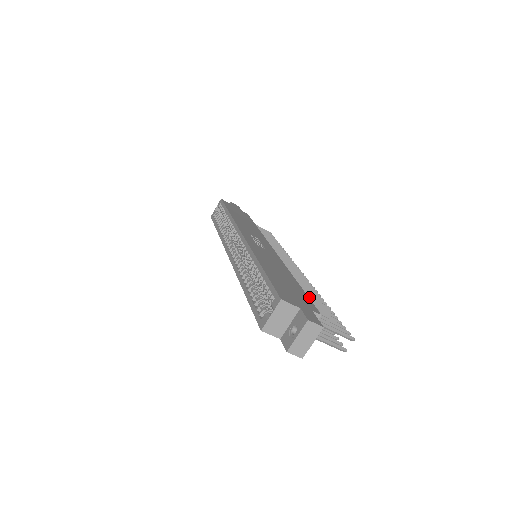
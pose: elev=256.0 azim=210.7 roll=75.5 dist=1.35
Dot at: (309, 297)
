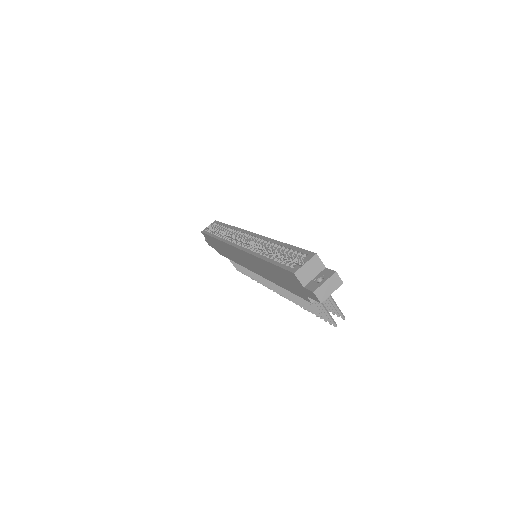
Dot at: occluded
